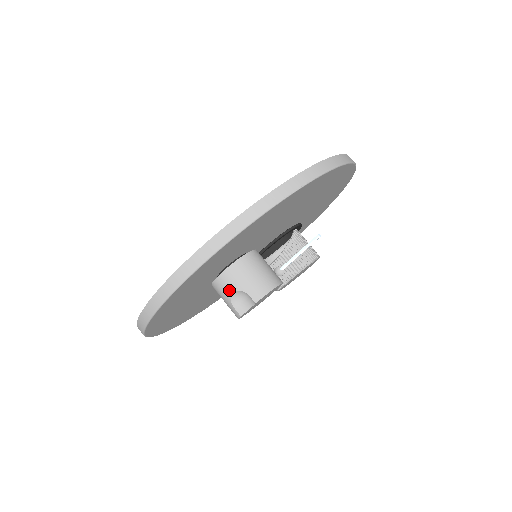
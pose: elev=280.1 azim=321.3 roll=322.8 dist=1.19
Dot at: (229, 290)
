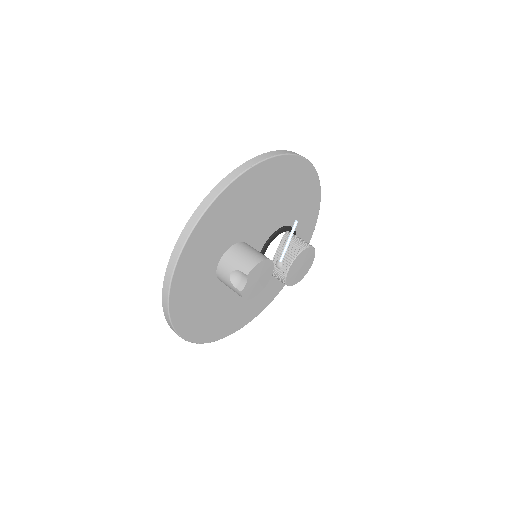
Dot at: (227, 273)
